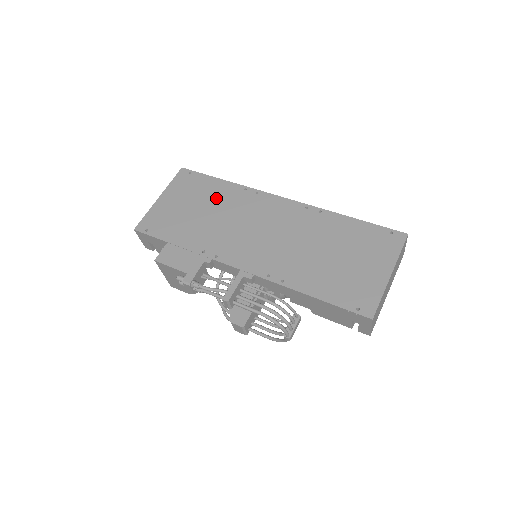
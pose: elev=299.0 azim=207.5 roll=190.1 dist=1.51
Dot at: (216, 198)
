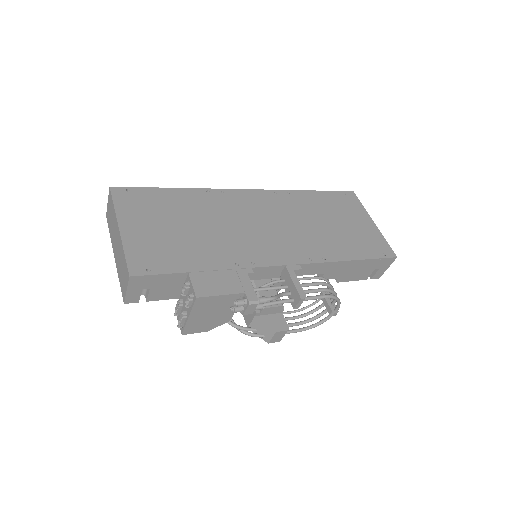
Dot at: (189, 208)
